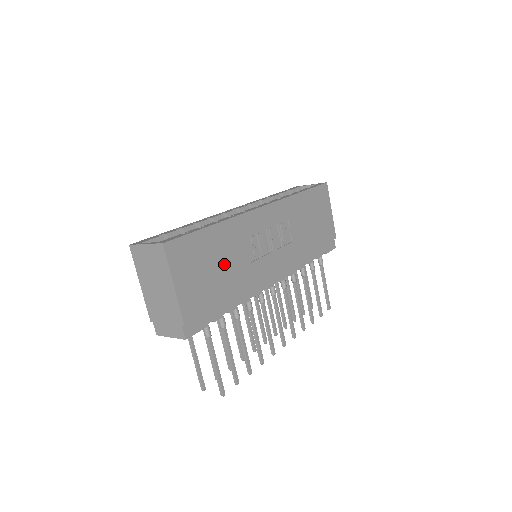
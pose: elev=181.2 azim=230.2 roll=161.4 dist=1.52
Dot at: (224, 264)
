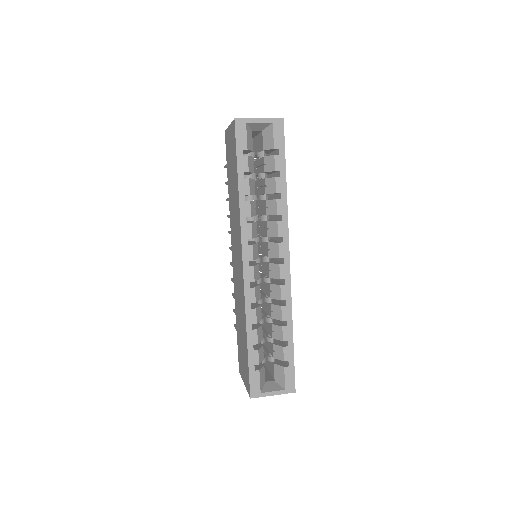
Dot at: occluded
